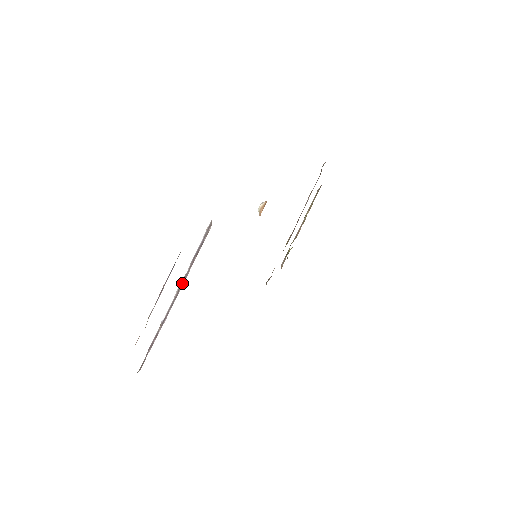
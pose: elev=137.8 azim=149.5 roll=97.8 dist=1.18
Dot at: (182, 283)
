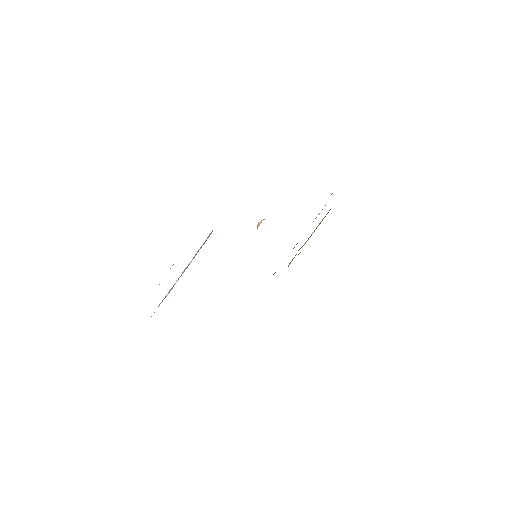
Dot at: (187, 267)
